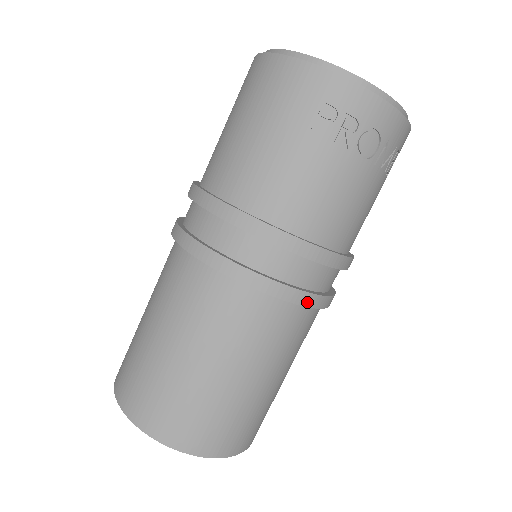
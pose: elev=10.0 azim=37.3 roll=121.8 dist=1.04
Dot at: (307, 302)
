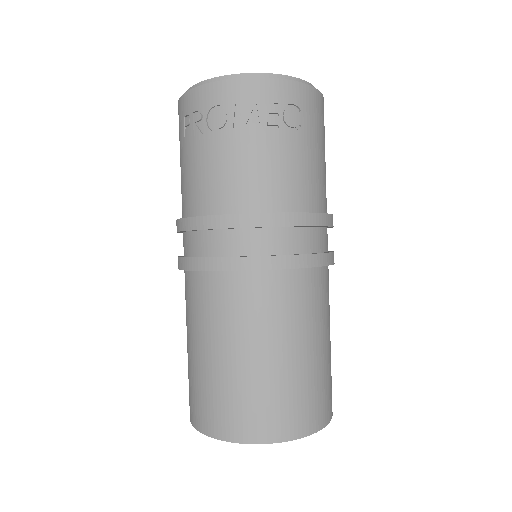
Dot at: (230, 266)
